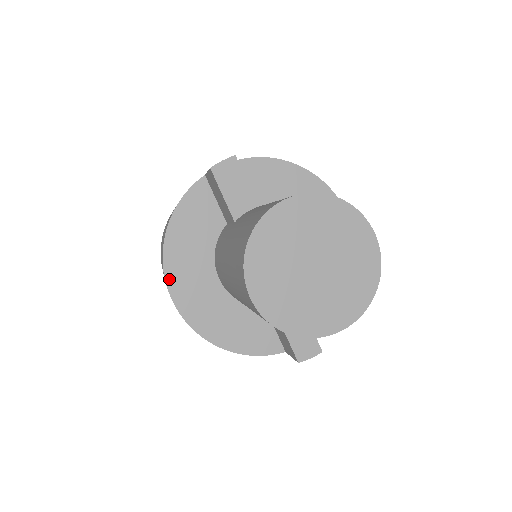
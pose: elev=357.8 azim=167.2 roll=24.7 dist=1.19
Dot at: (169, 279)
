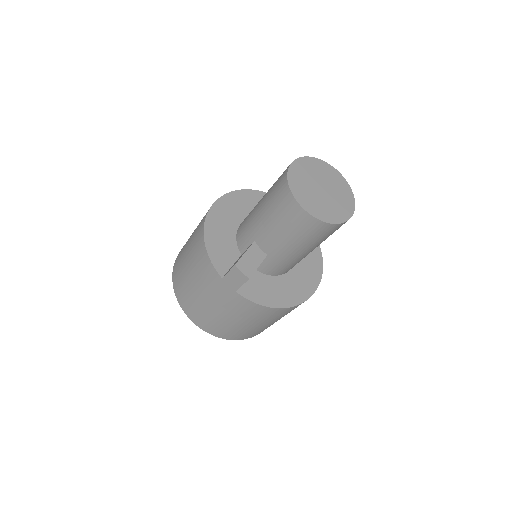
Dot at: (226, 196)
